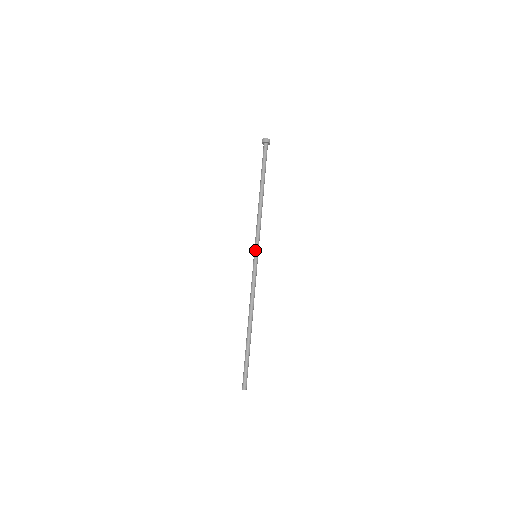
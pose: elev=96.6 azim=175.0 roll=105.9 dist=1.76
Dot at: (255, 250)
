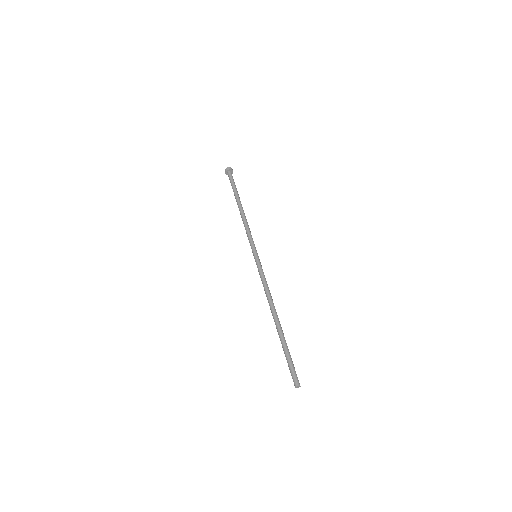
Dot at: (254, 250)
